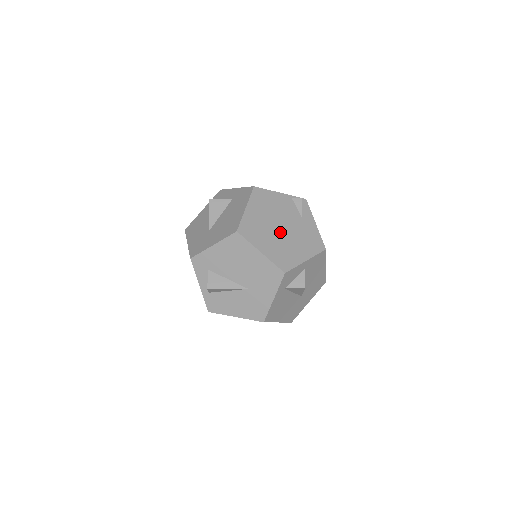
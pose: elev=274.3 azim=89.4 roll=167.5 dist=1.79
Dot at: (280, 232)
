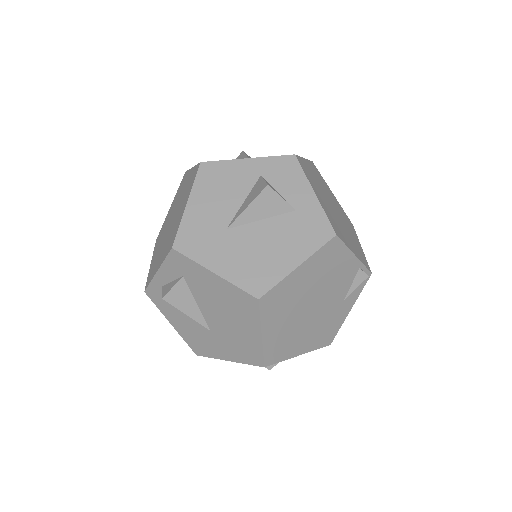
Dot at: (306, 313)
